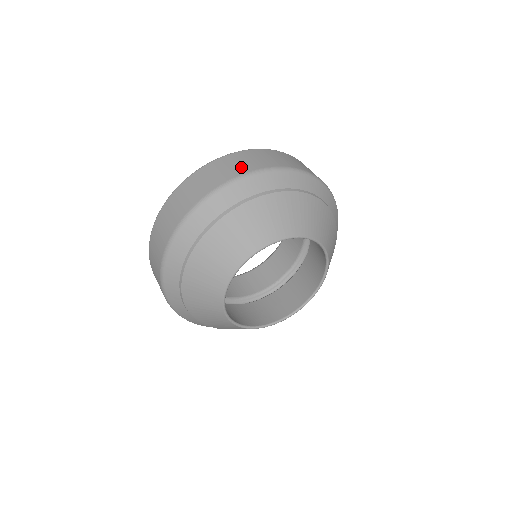
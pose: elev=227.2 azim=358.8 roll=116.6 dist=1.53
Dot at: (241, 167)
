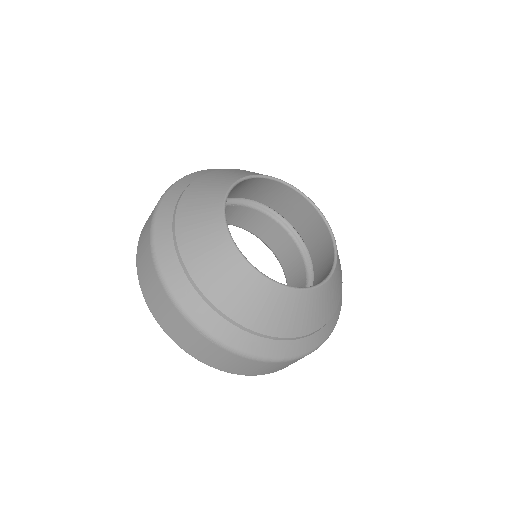
Dot at: occluded
